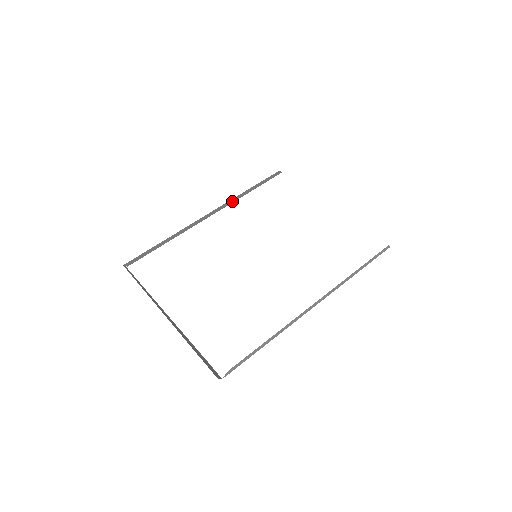
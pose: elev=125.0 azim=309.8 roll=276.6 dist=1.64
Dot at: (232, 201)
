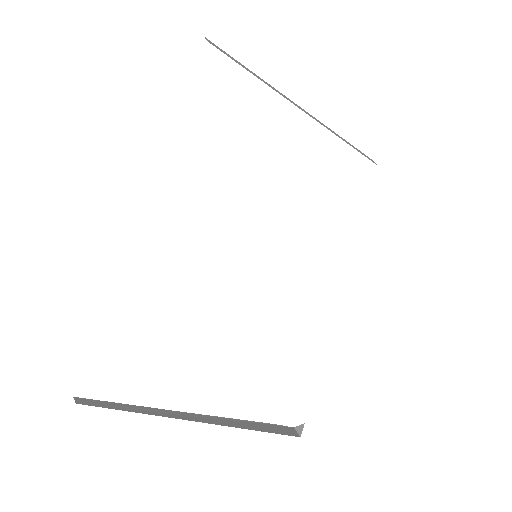
Dot at: occluded
